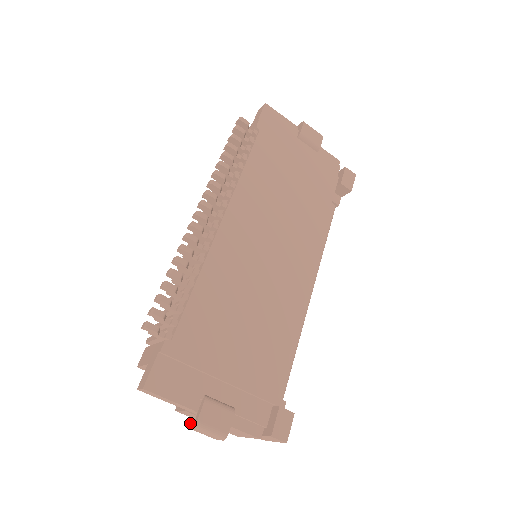
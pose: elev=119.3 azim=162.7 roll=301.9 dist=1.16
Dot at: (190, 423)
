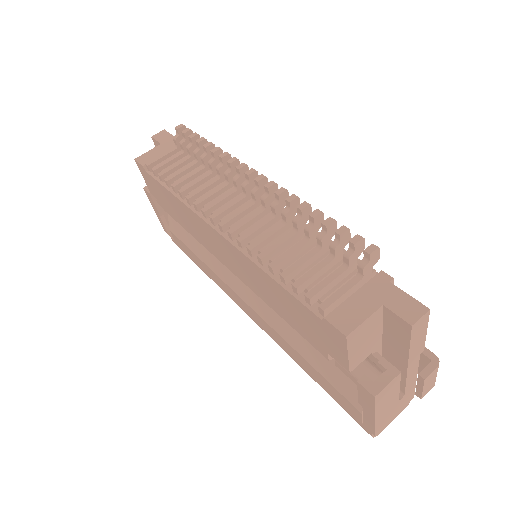
Dot at: (428, 368)
